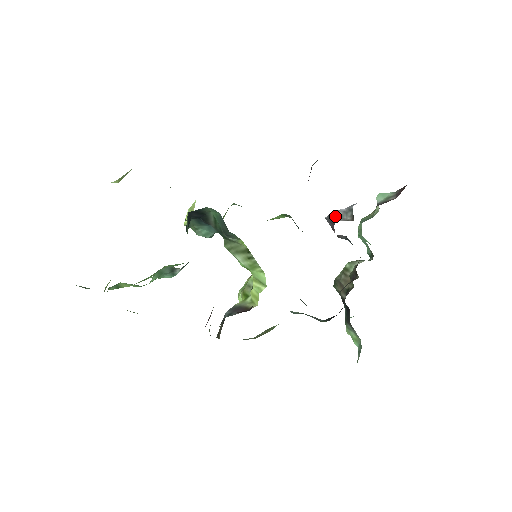
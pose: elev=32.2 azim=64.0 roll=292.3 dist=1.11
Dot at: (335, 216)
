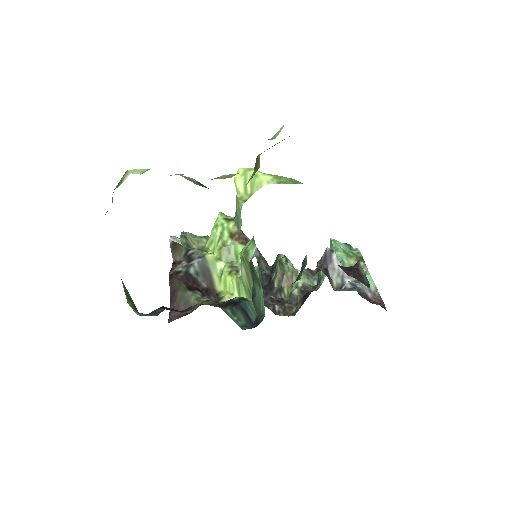
Dot at: (332, 262)
